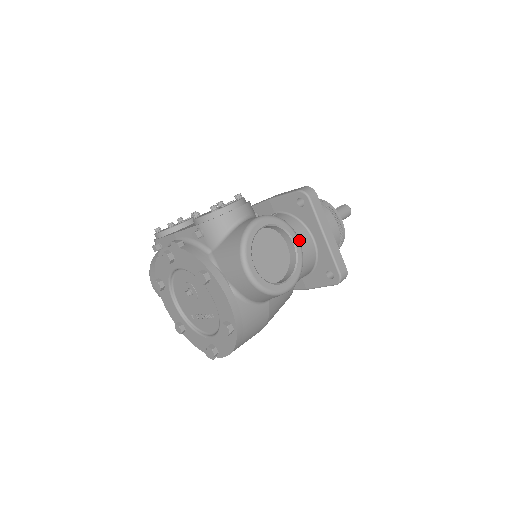
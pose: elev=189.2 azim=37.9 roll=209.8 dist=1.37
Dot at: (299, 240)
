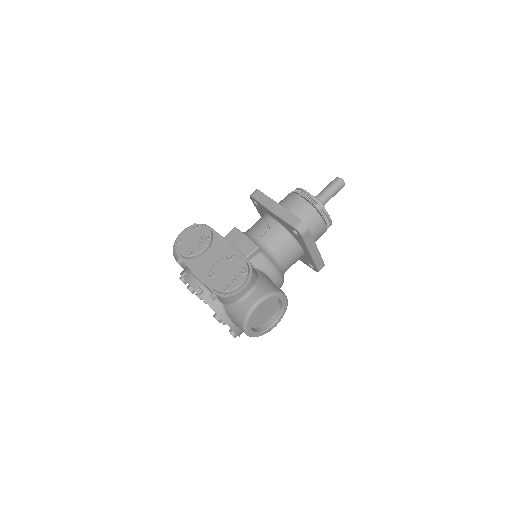
Dot at: (290, 255)
